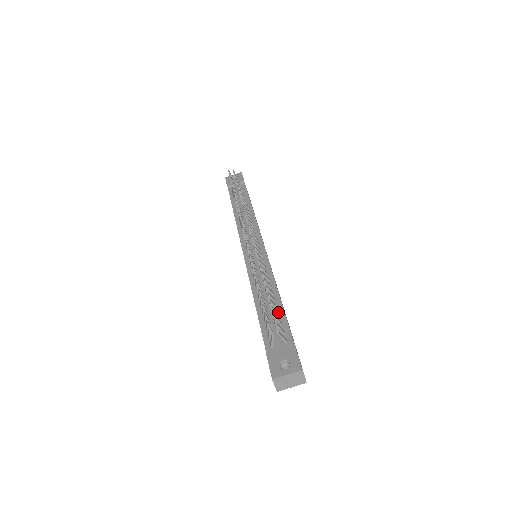
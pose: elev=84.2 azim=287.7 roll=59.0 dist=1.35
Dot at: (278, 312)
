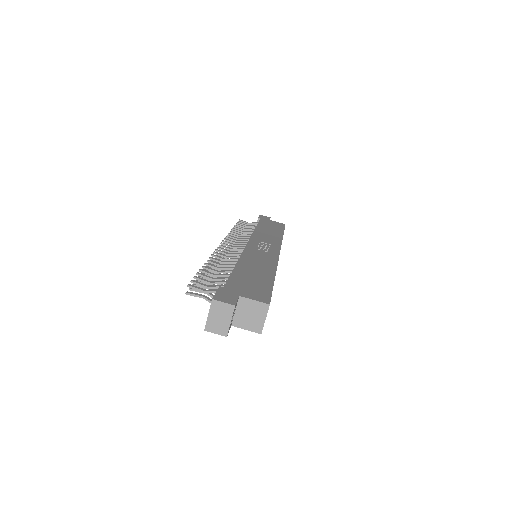
Dot at: occluded
